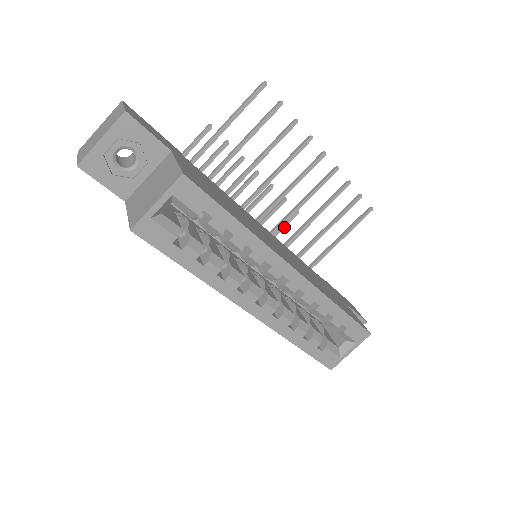
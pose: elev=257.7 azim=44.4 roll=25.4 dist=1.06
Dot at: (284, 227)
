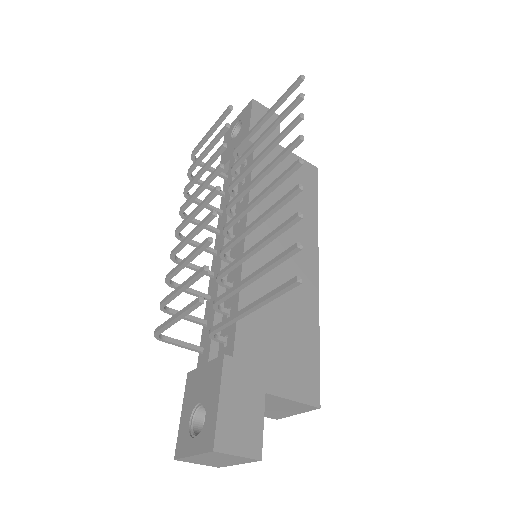
Dot at: (212, 162)
